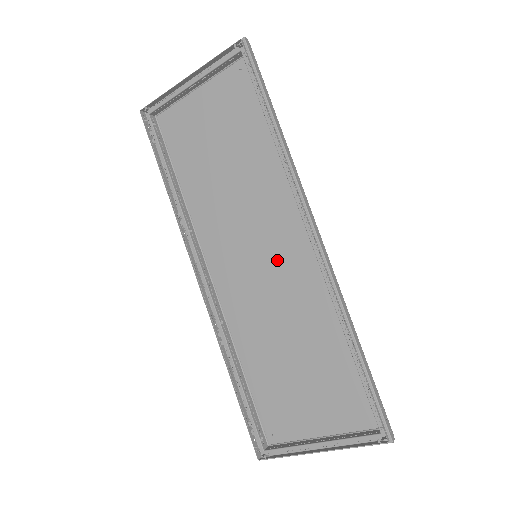
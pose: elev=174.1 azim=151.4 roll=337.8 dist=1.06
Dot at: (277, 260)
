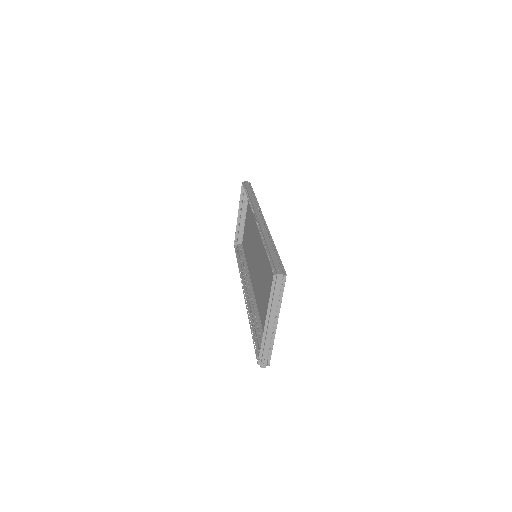
Dot at: (260, 249)
